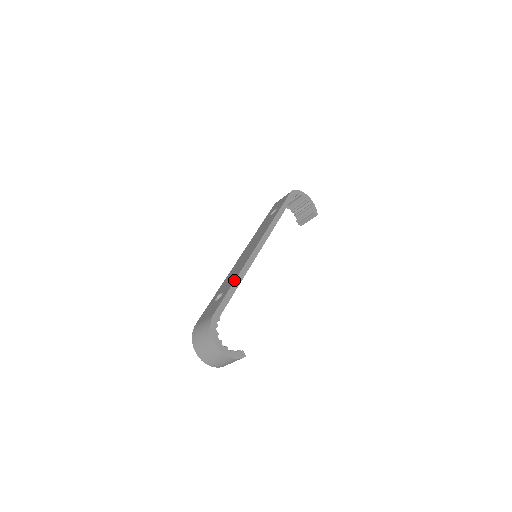
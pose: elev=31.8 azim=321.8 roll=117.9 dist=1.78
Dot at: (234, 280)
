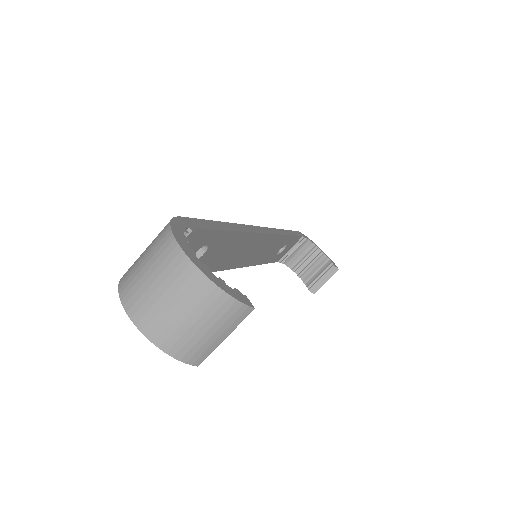
Dot at: (223, 222)
